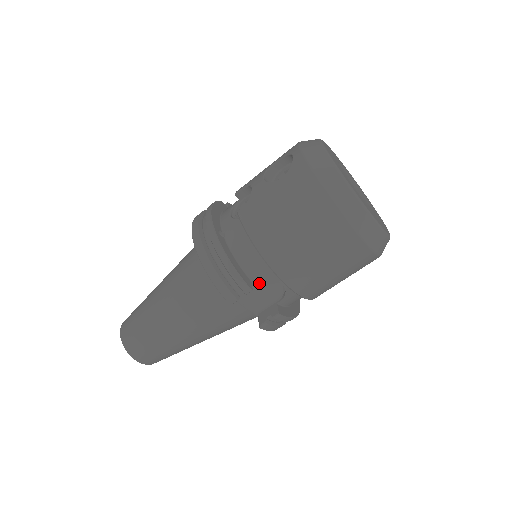
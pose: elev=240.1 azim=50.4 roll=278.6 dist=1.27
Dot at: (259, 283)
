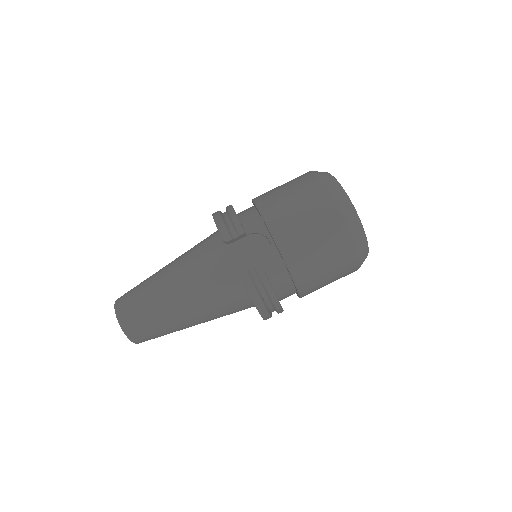
Dot at: (252, 242)
